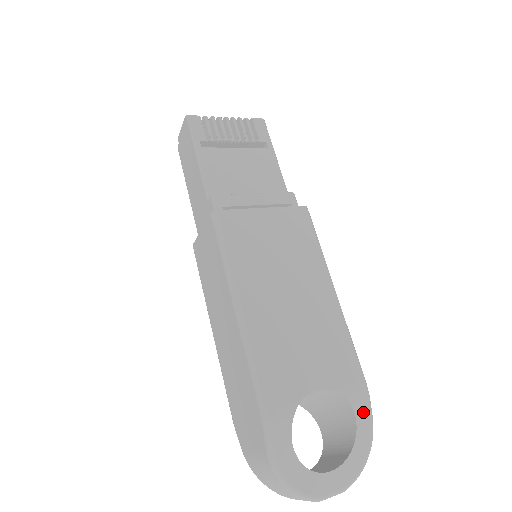
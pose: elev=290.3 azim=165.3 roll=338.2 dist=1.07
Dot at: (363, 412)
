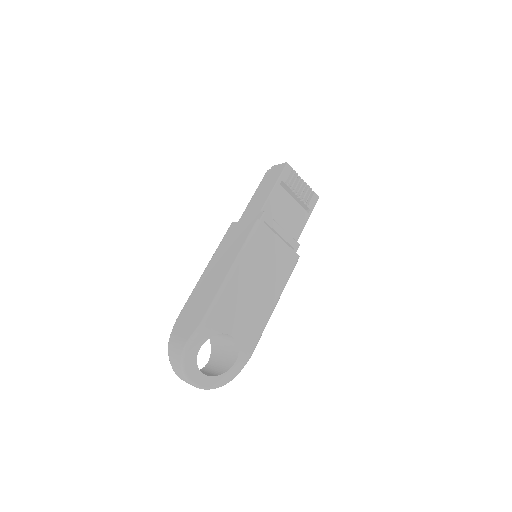
Dot at: (239, 365)
